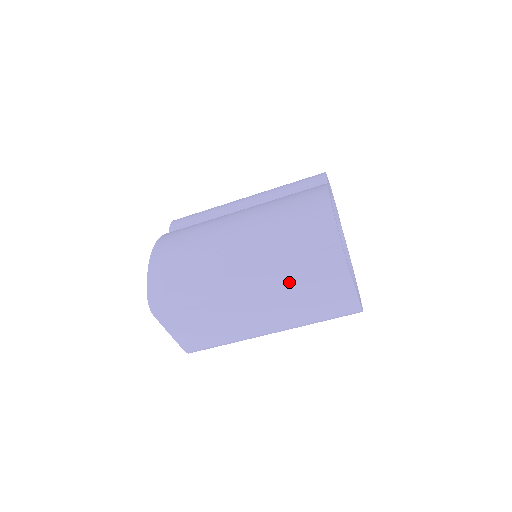
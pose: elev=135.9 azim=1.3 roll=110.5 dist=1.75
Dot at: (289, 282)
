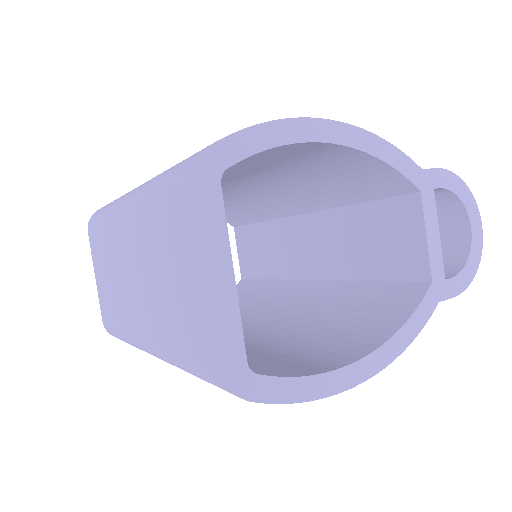
Dot at: (148, 213)
